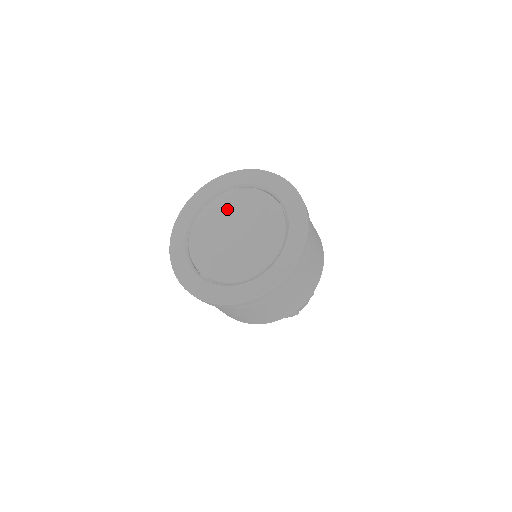
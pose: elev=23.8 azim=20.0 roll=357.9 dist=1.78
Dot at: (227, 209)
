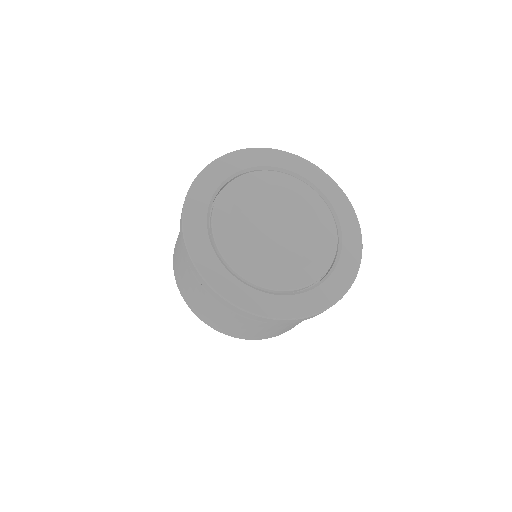
Dot at: (274, 193)
